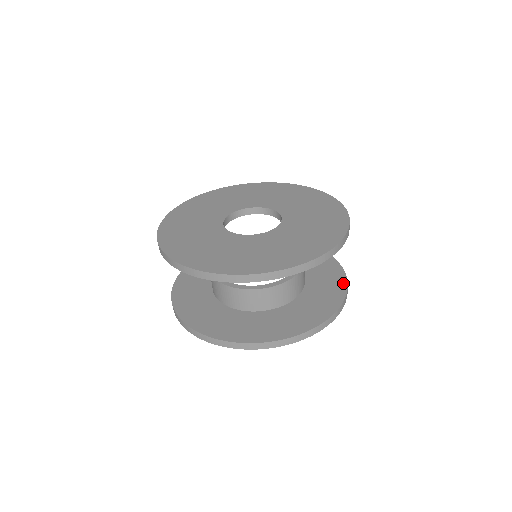
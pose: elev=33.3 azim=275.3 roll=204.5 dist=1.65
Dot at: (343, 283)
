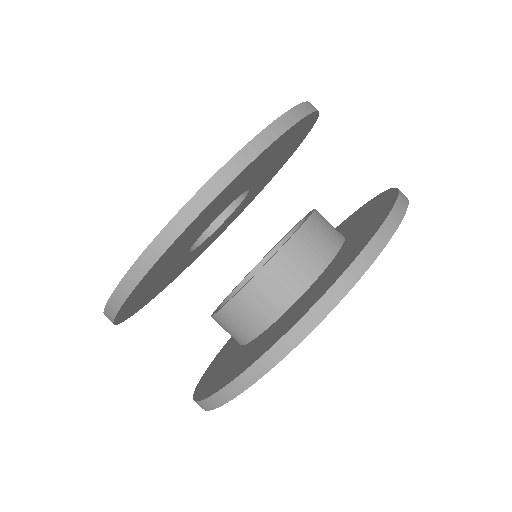
Dot at: (385, 212)
